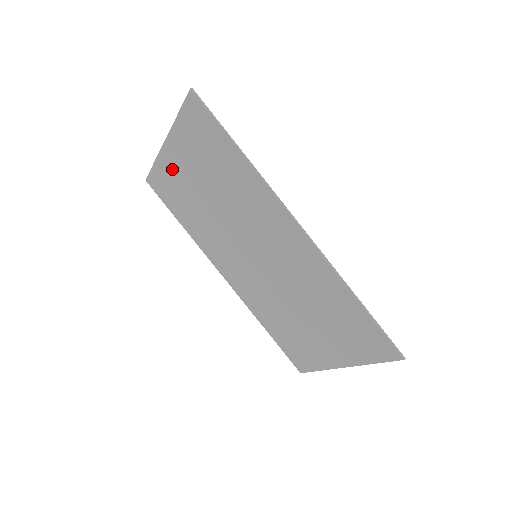
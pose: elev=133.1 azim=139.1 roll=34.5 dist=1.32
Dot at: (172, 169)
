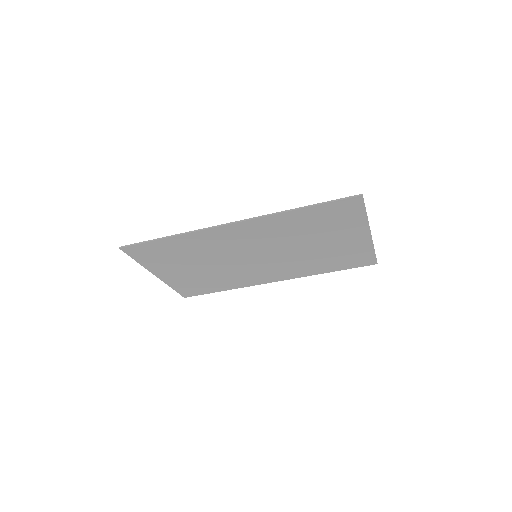
Dot at: (177, 279)
